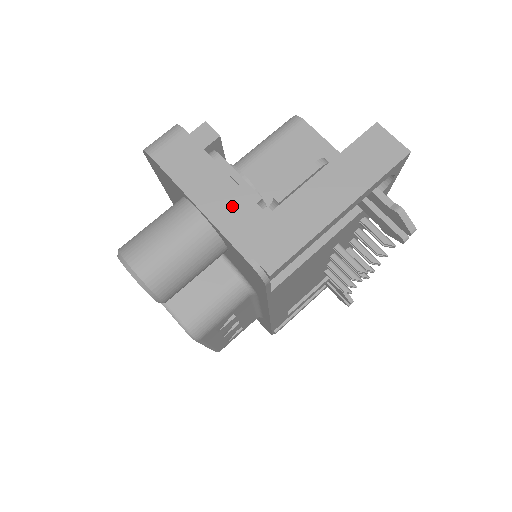
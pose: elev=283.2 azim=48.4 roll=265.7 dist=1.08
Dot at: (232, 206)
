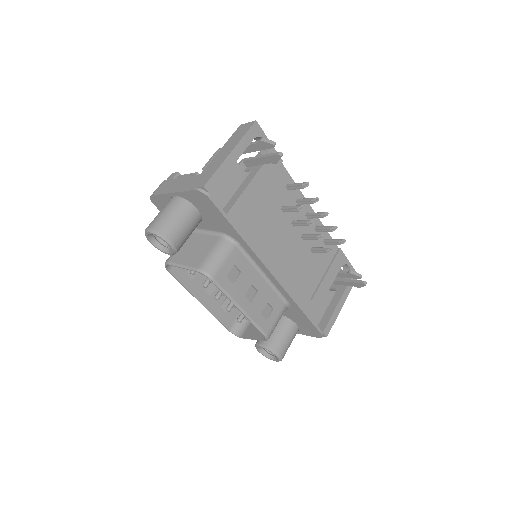
Dot at: (185, 183)
